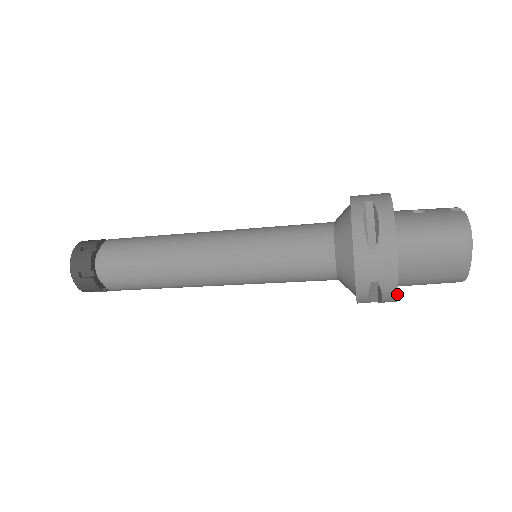
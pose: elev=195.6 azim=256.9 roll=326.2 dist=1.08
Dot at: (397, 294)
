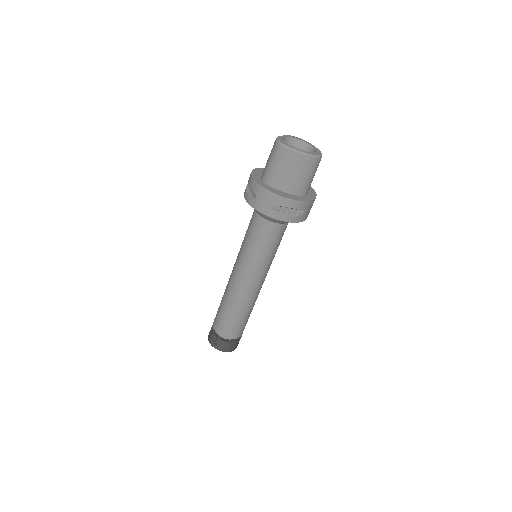
Dot at: (289, 199)
